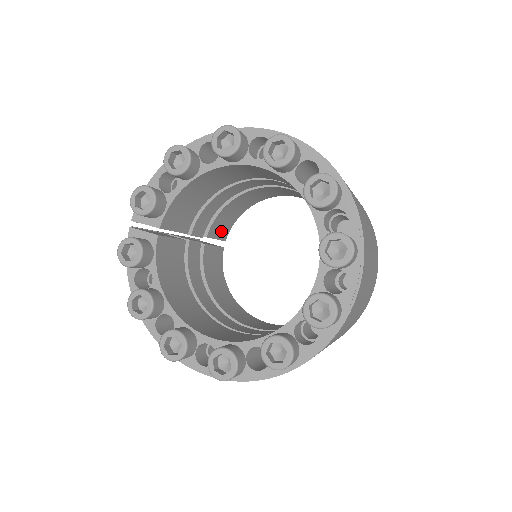
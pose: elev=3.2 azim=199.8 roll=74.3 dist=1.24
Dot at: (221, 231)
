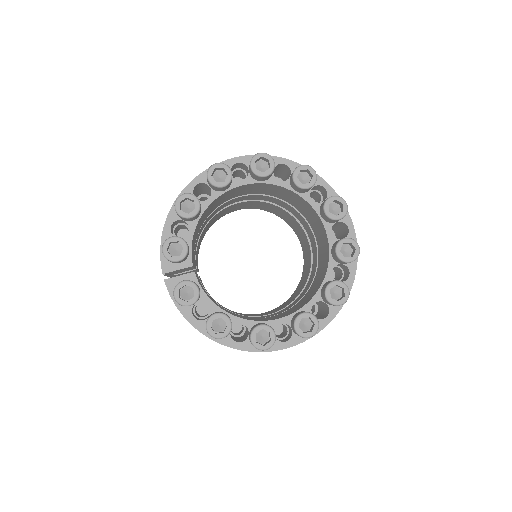
Dot at: (197, 263)
